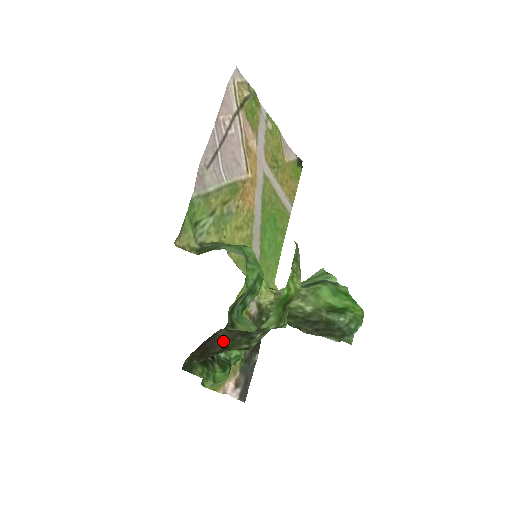
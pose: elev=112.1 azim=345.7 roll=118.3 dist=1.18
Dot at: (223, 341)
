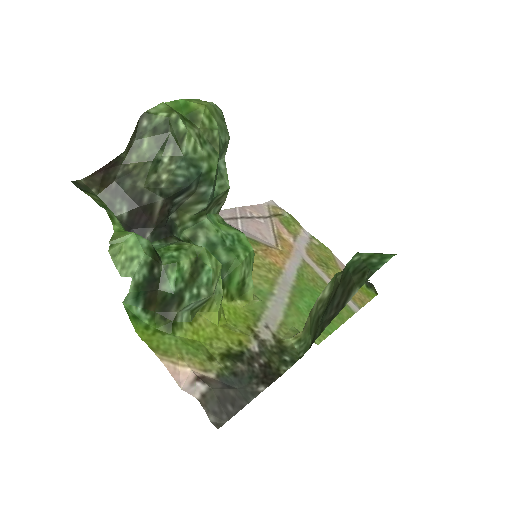
Dot at: (124, 159)
